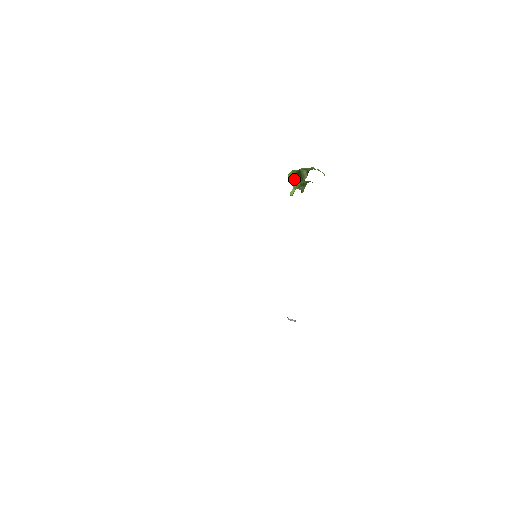
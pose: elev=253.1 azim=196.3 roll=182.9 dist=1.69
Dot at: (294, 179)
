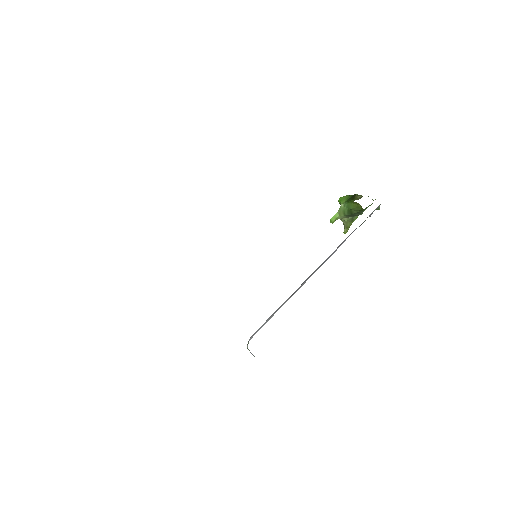
Dot at: (344, 202)
